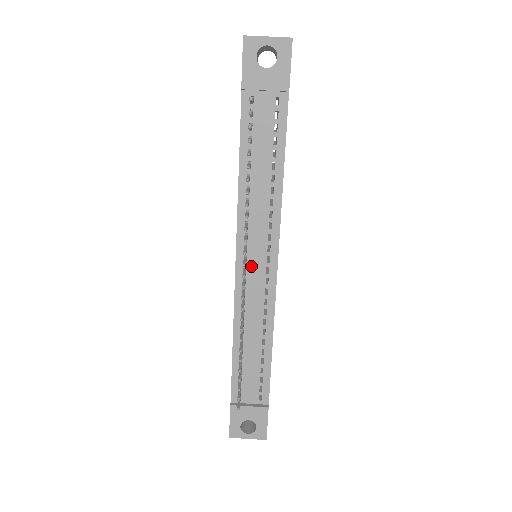
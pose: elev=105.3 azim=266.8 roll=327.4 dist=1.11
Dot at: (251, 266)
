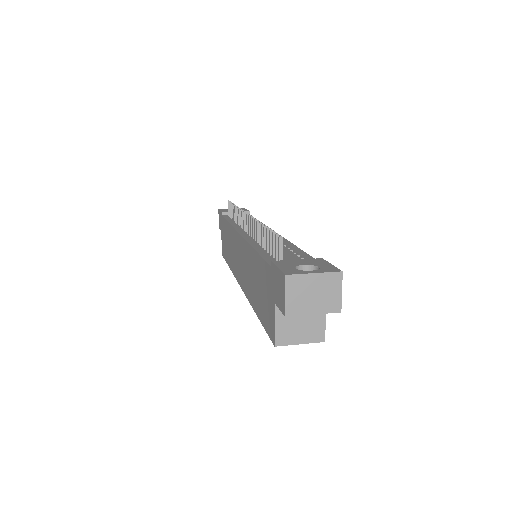
Dot at: occluded
